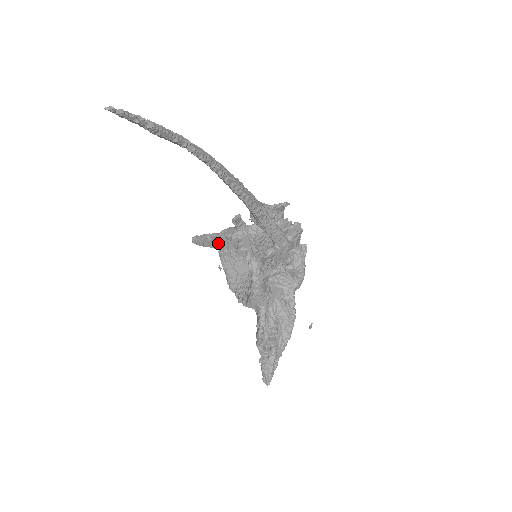
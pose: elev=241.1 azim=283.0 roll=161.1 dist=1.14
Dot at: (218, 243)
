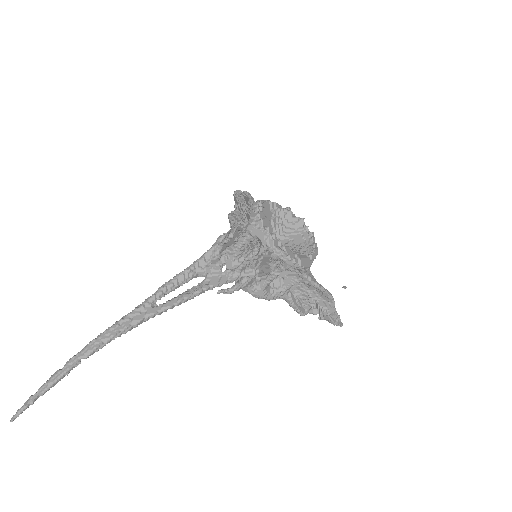
Dot at: occluded
